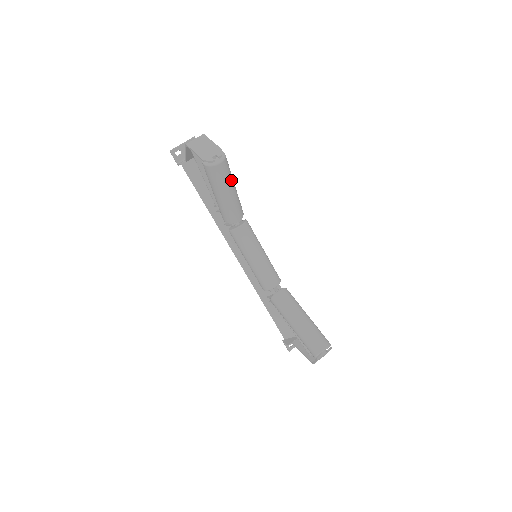
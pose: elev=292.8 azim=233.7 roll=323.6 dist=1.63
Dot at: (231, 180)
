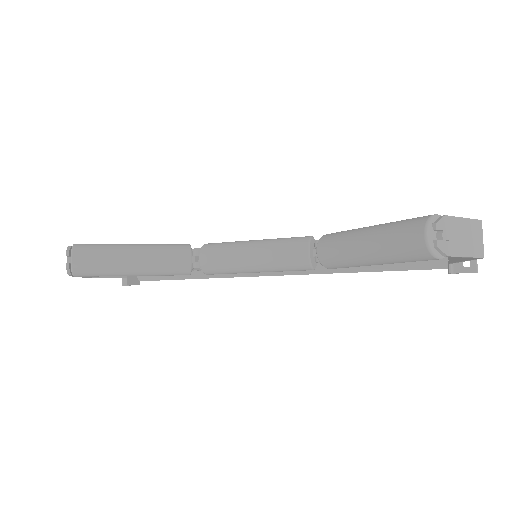
Dot at: (114, 250)
